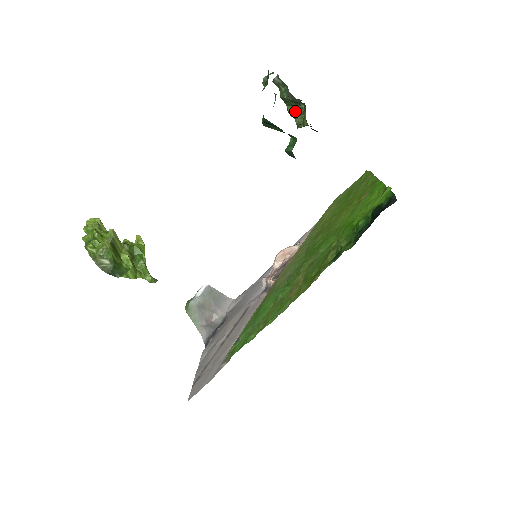
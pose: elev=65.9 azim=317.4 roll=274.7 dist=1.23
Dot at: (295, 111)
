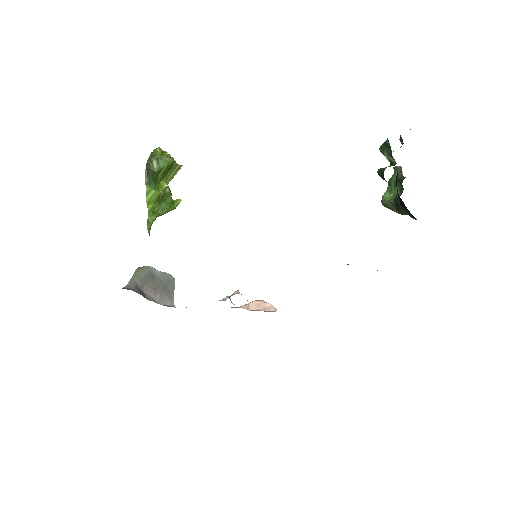
Dot at: (389, 197)
